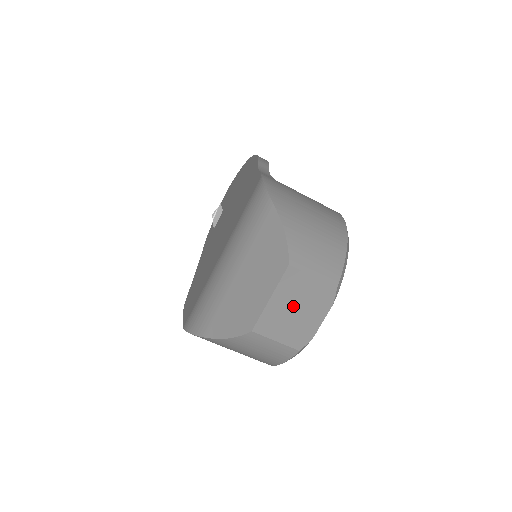
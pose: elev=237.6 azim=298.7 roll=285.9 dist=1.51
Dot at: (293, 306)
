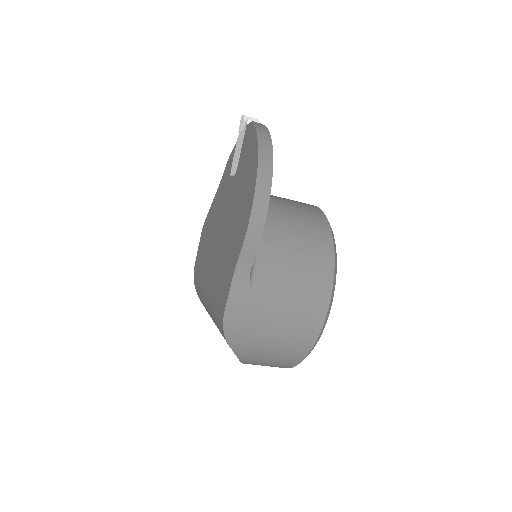
Dot at: occluded
